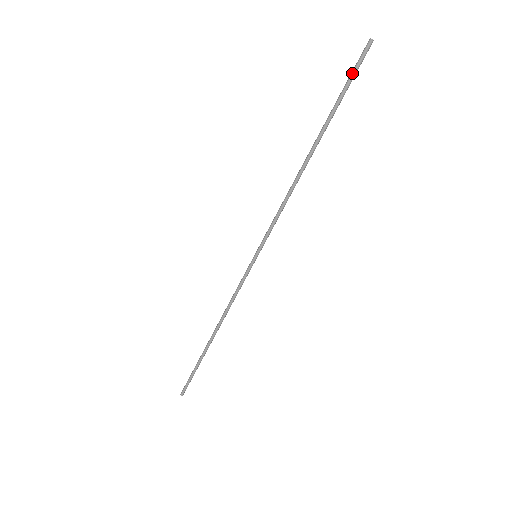
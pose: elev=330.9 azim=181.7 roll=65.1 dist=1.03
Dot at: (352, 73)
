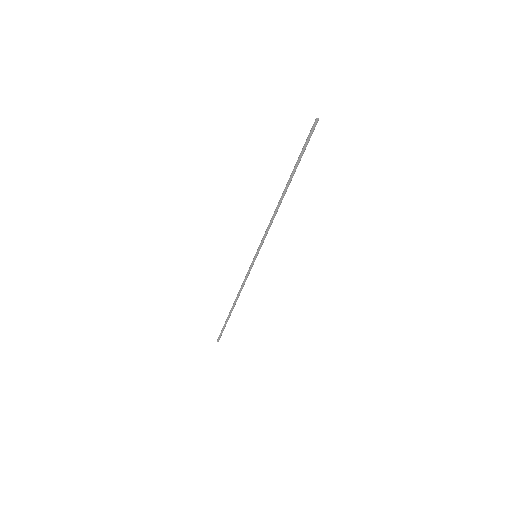
Dot at: (306, 140)
